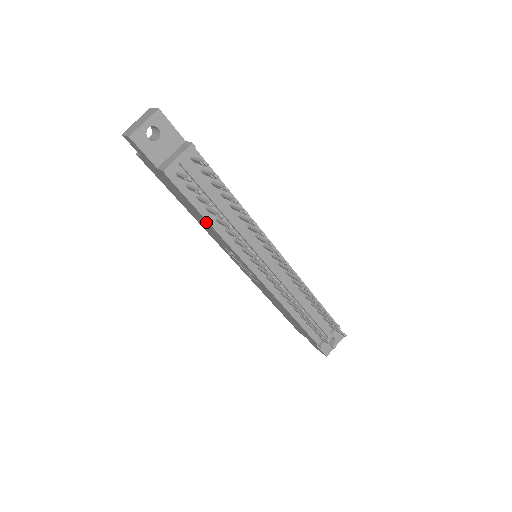
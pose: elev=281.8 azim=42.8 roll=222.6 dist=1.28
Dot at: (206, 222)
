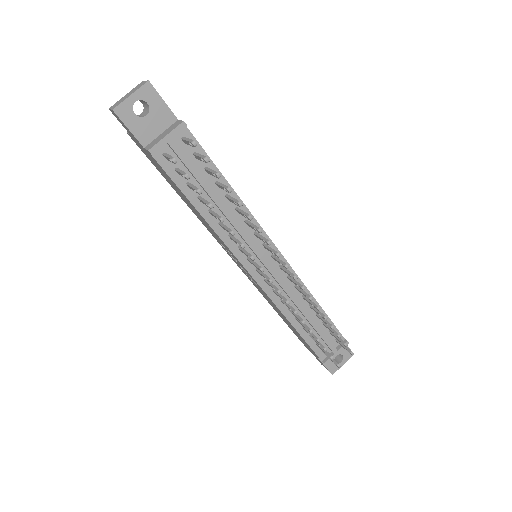
Dot at: (198, 213)
